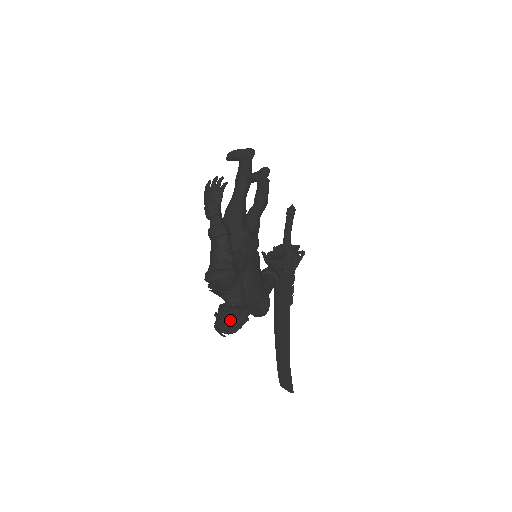
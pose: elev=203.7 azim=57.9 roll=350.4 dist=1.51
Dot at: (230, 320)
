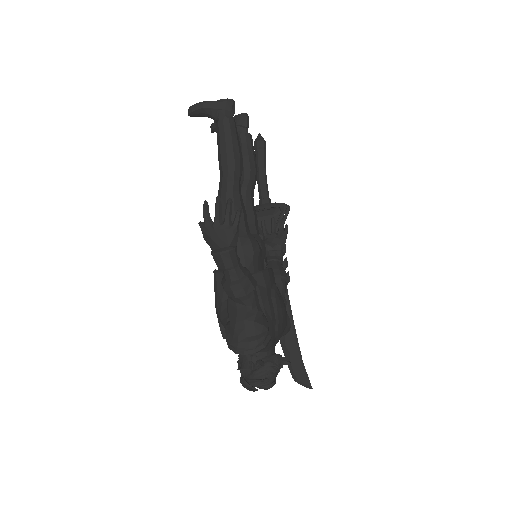
Dot at: (265, 380)
